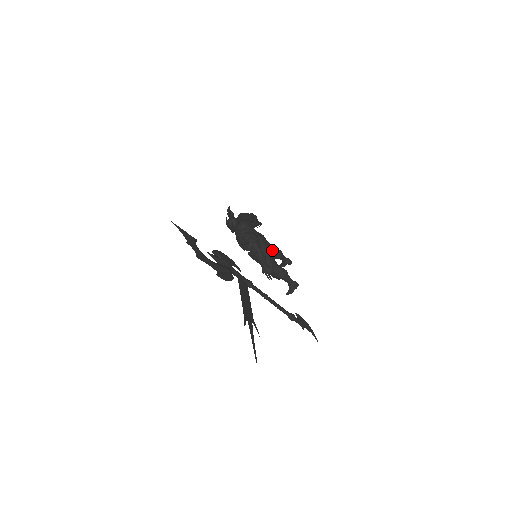
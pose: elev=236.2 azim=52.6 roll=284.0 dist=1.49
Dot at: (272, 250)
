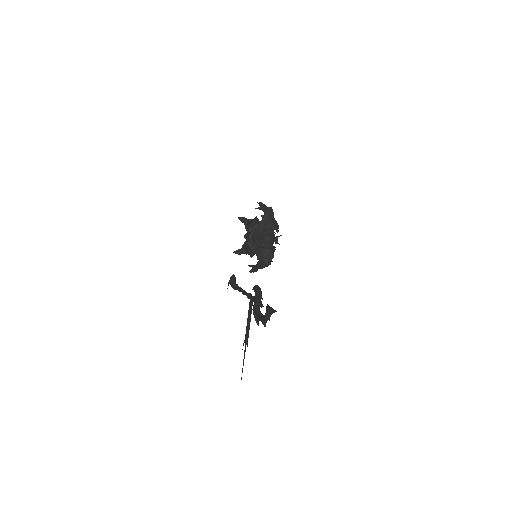
Dot at: occluded
